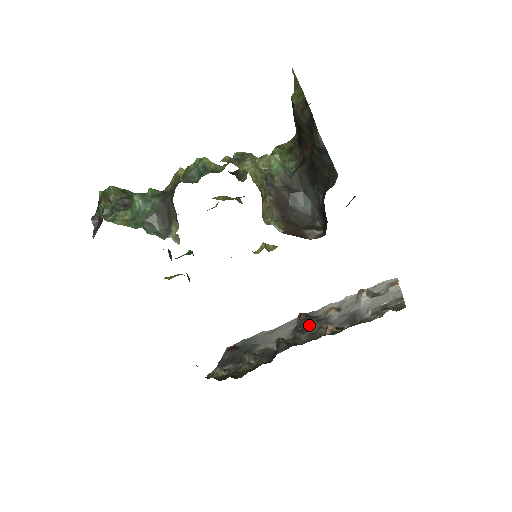
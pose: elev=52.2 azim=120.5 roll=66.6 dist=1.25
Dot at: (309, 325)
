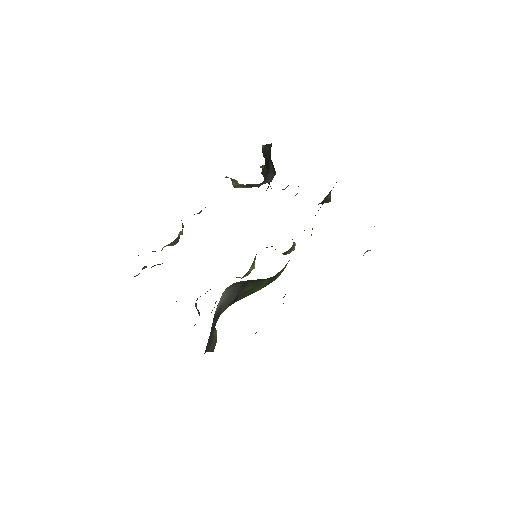
Dot at: occluded
